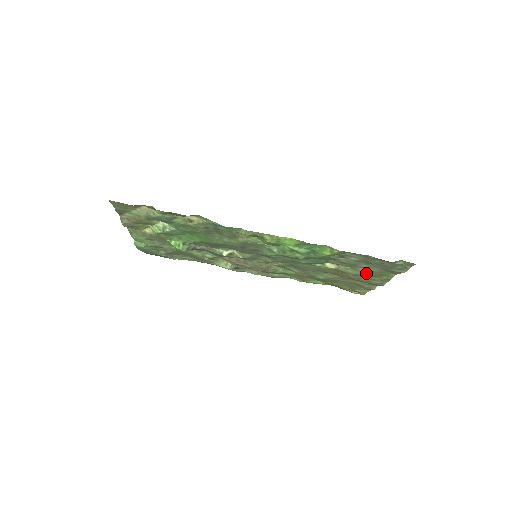
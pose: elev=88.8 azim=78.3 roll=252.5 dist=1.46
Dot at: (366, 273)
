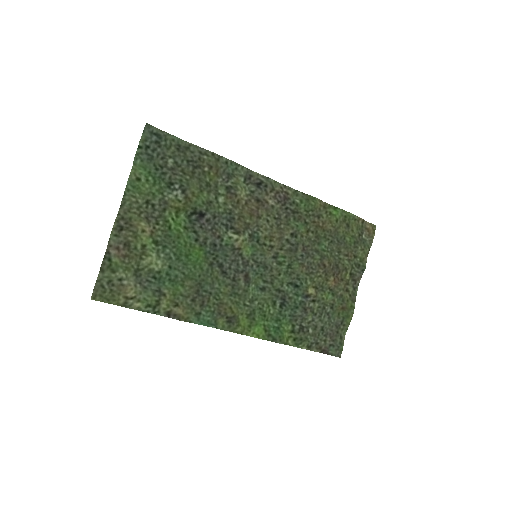
Dot at: (334, 304)
